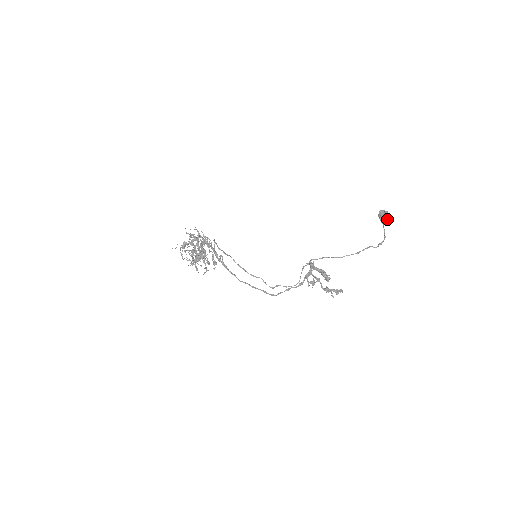
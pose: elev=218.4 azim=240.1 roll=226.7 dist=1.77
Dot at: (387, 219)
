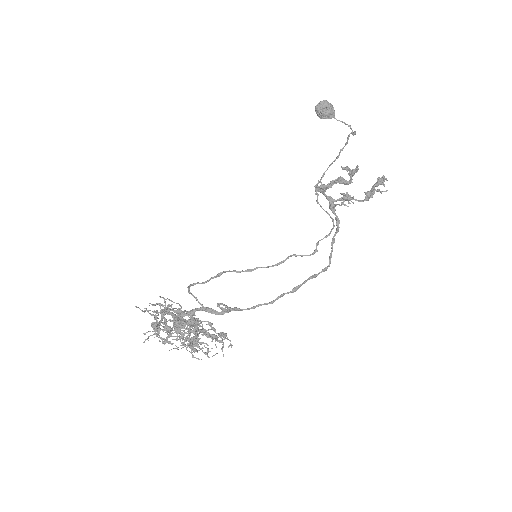
Dot at: (330, 106)
